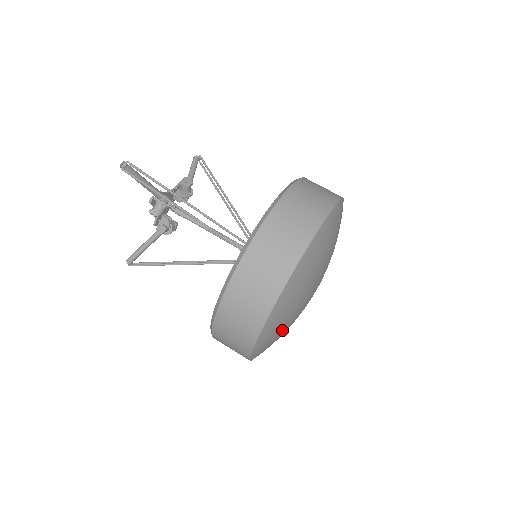
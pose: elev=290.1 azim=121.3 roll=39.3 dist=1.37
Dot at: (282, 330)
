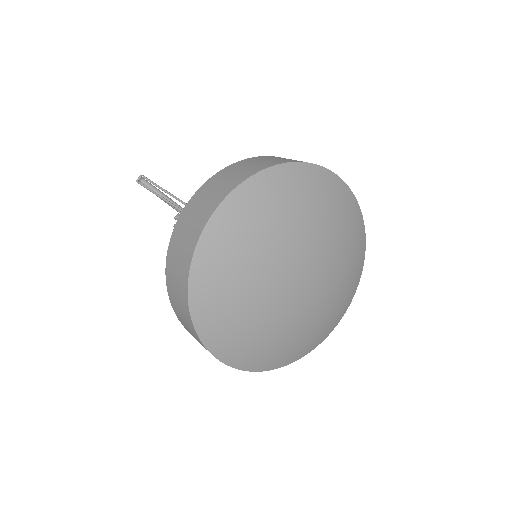
Dot at: (241, 315)
